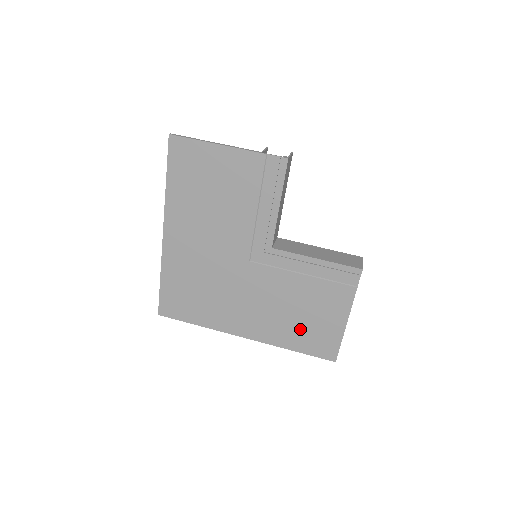
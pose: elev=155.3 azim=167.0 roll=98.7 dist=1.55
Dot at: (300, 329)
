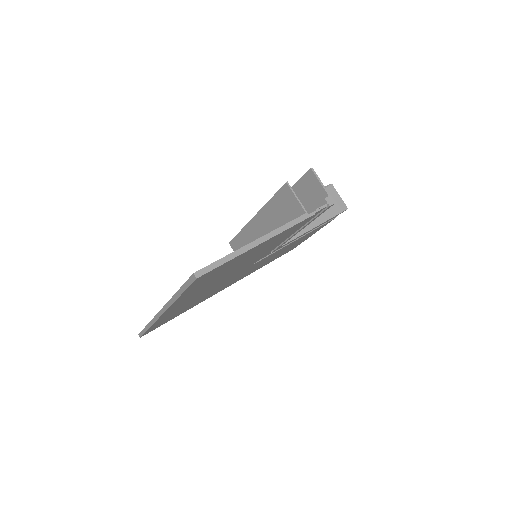
Dot at: occluded
